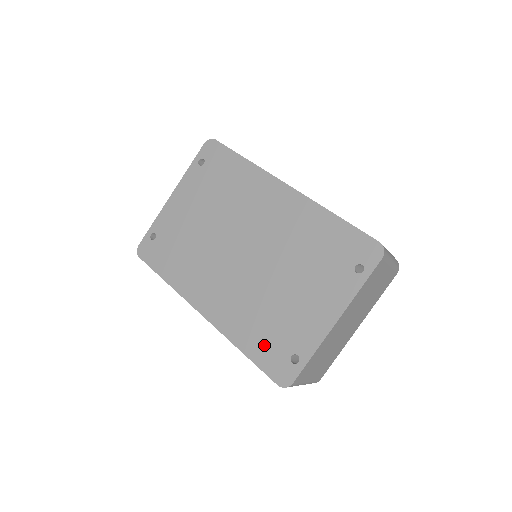
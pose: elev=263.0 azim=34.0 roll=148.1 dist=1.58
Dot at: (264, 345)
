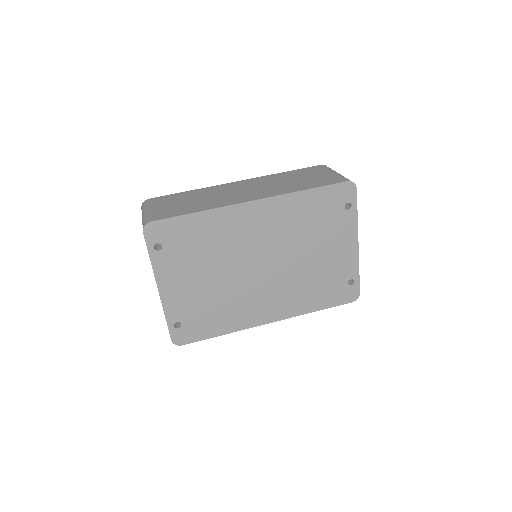
Dot at: (327, 295)
